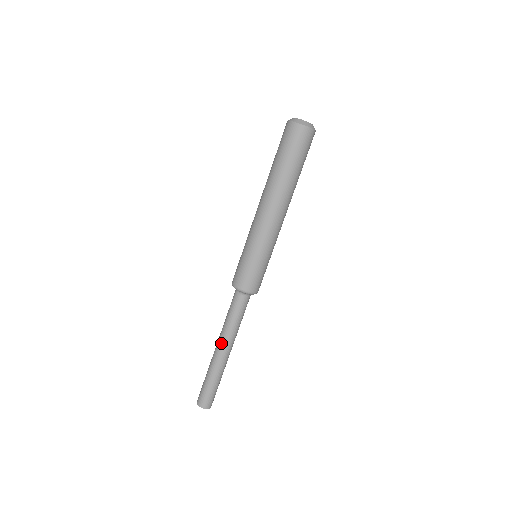
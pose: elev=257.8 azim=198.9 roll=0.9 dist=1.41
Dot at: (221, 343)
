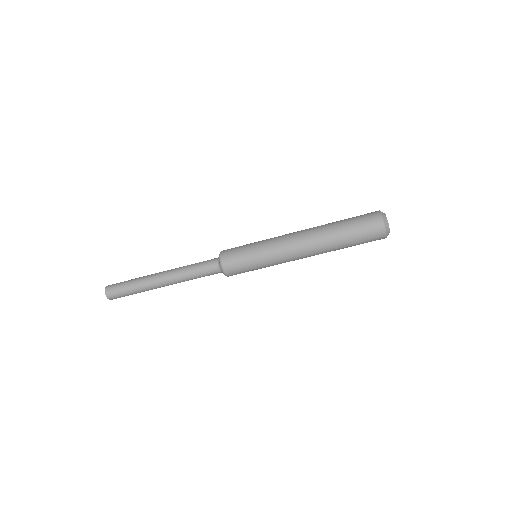
Dot at: (168, 274)
